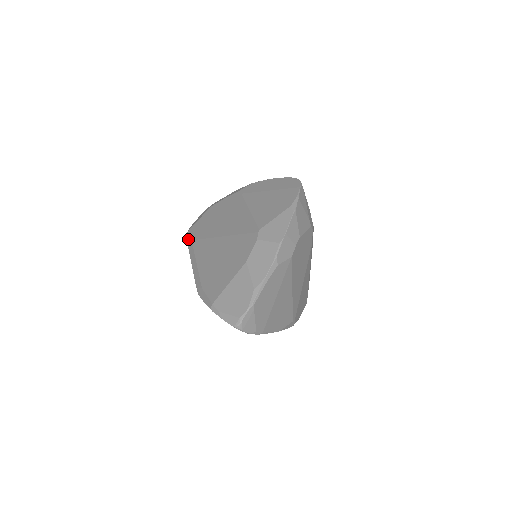
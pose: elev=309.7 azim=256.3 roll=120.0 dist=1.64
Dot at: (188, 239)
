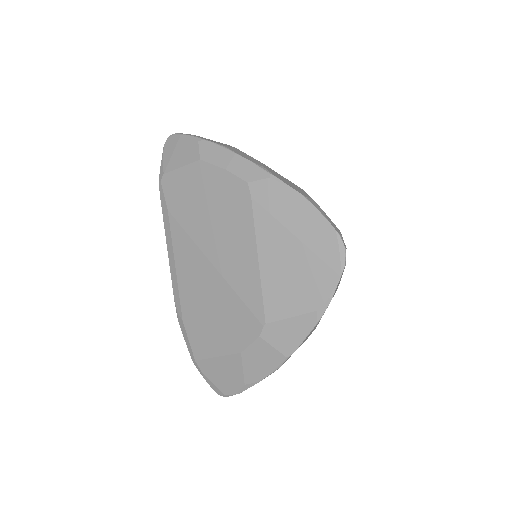
Dot at: (162, 198)
